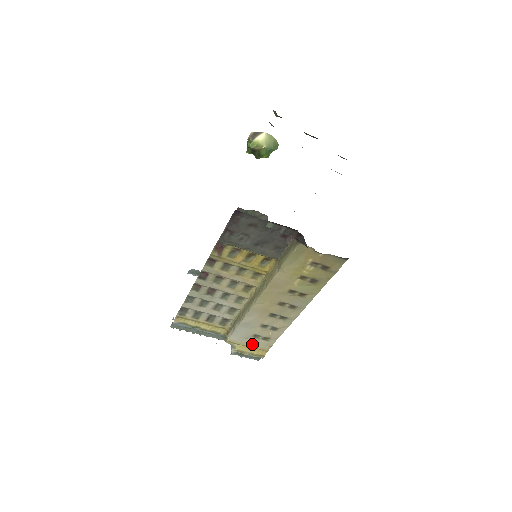
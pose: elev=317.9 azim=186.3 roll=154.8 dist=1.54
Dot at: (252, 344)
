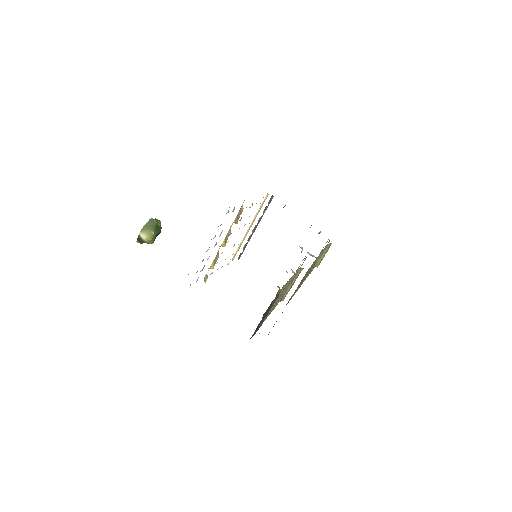
Dot at: (320, 257)
